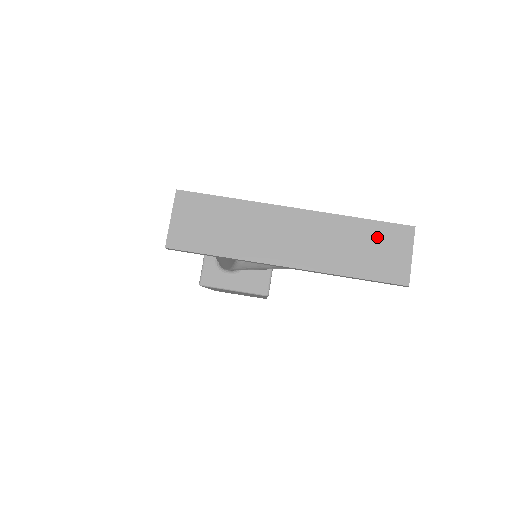
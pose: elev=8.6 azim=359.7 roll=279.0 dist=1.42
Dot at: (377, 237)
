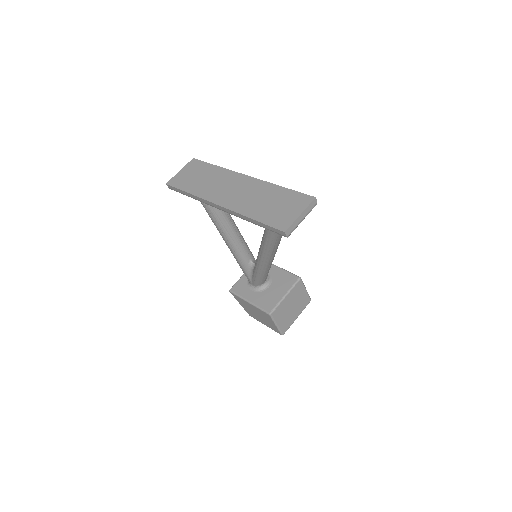
Dot at: (285, 199)
